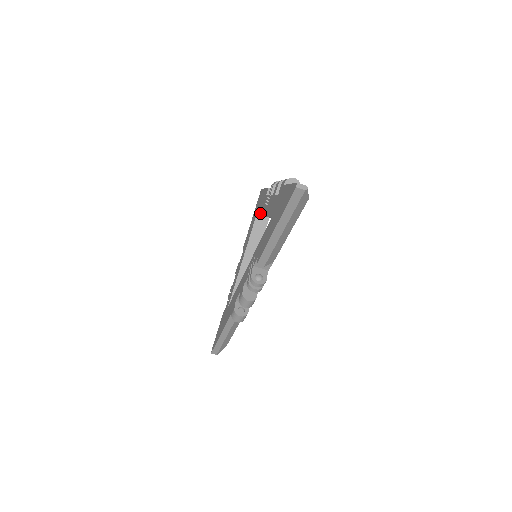
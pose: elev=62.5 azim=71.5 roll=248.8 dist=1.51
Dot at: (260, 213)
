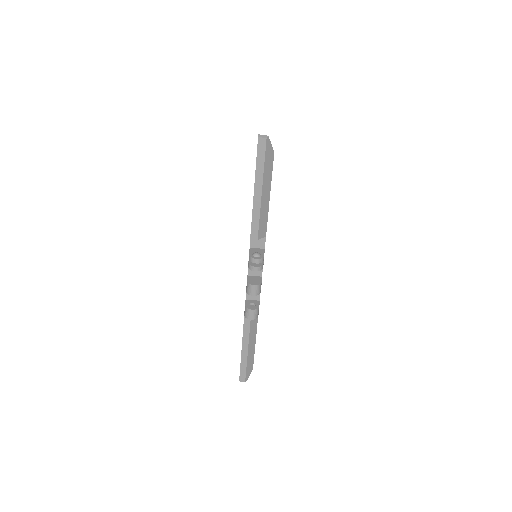
Dot at: occluded
